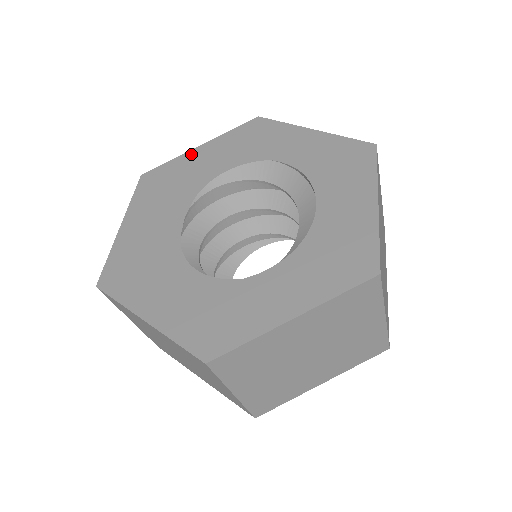
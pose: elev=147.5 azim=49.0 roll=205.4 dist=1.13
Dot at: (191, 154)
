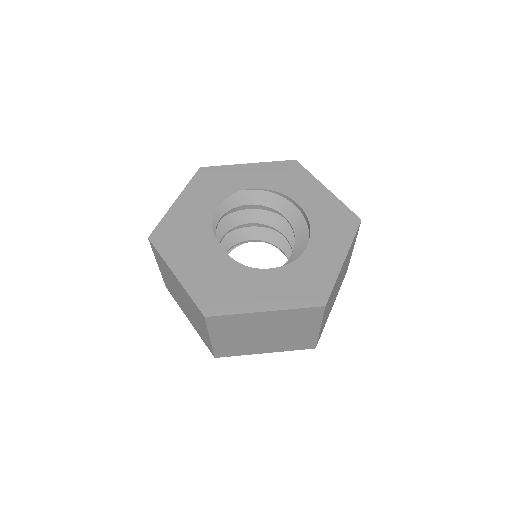
Dot at: (175, 208)
